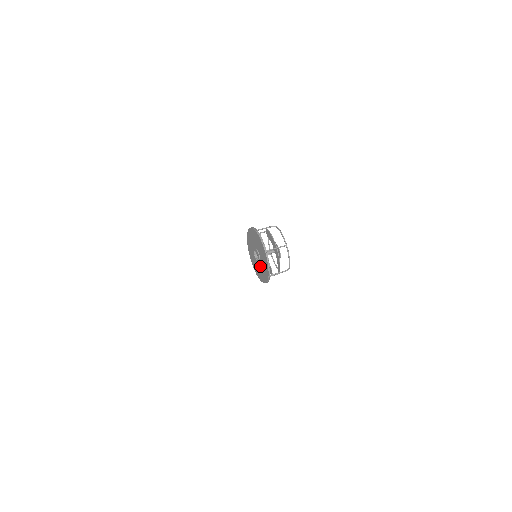
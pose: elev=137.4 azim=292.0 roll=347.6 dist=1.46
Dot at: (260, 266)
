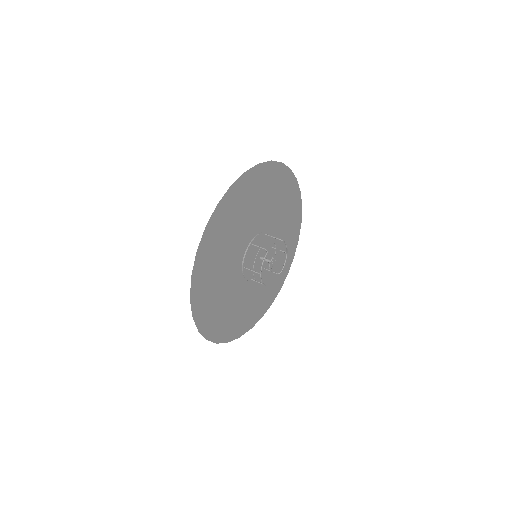
Dot at: occluded
